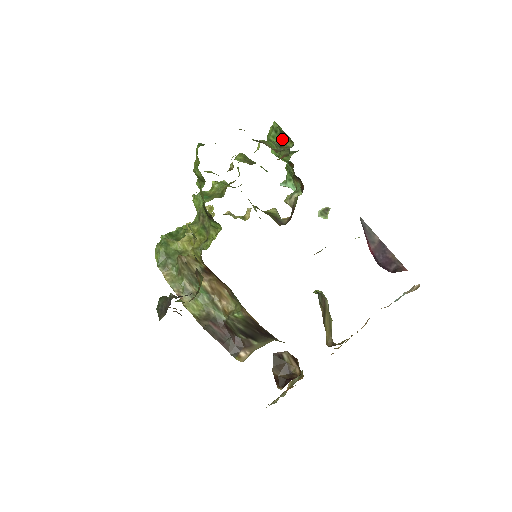
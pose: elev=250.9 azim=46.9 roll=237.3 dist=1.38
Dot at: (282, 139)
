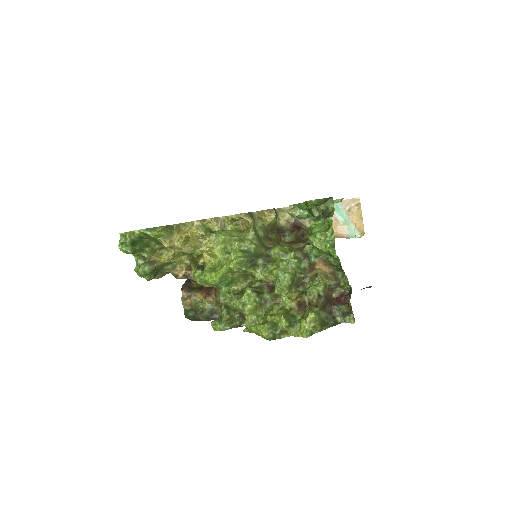
Dot at: (337, 267)
